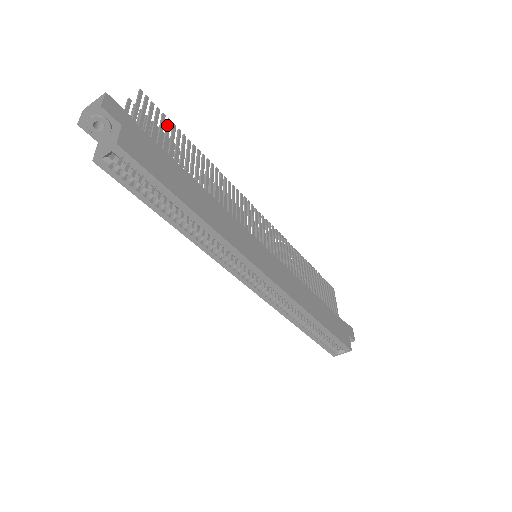
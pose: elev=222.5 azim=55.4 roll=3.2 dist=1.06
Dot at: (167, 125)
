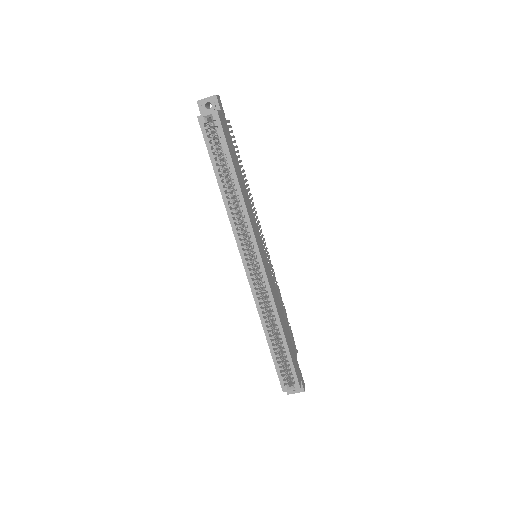
Dot at: (236, 145)
